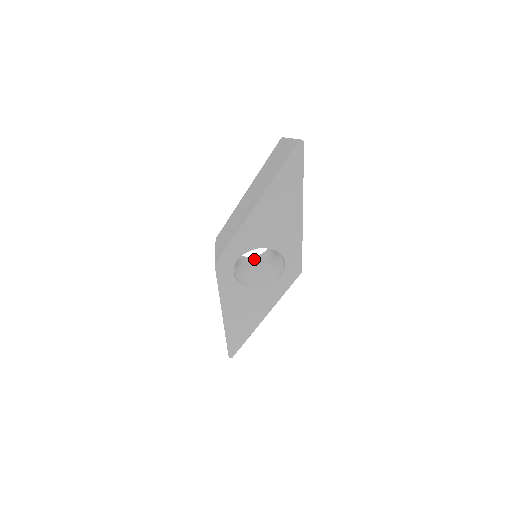
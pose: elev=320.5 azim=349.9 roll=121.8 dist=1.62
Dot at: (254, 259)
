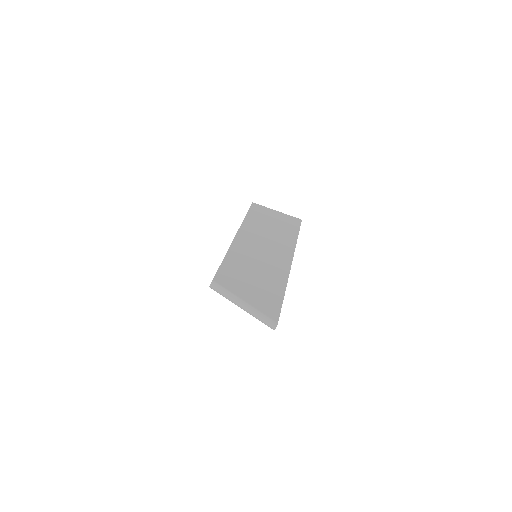
Dot at: occluded
